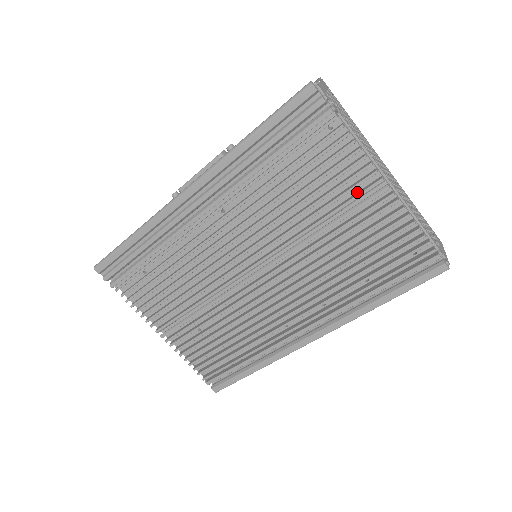
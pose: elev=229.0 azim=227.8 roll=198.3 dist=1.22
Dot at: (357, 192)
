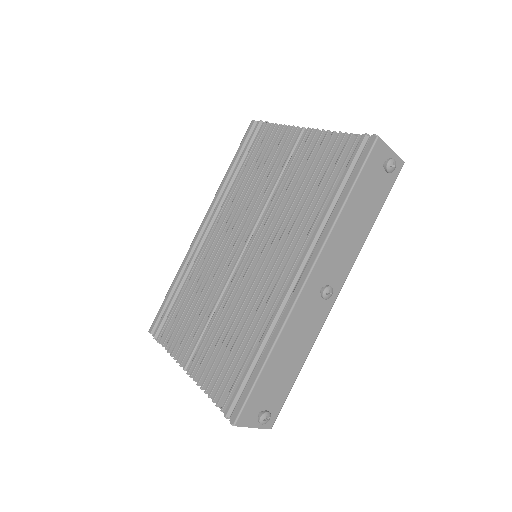
Dot at: (295, 150)
